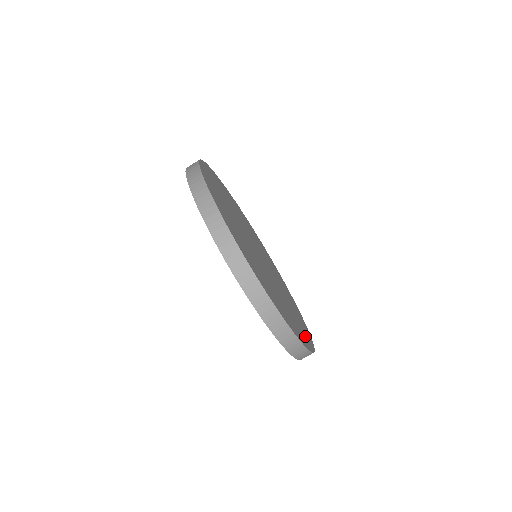
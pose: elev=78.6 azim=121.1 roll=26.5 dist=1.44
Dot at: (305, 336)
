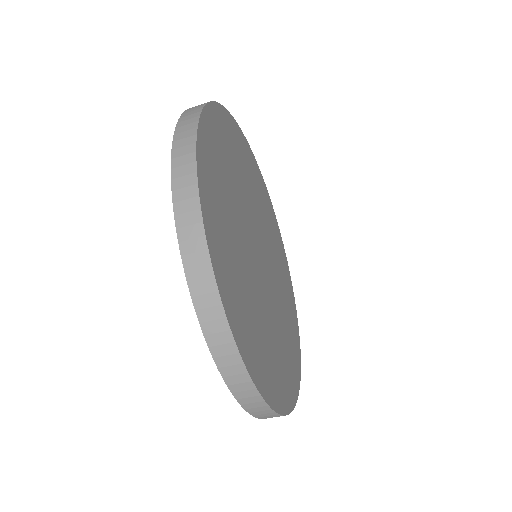
Dot at: (292, 376)
